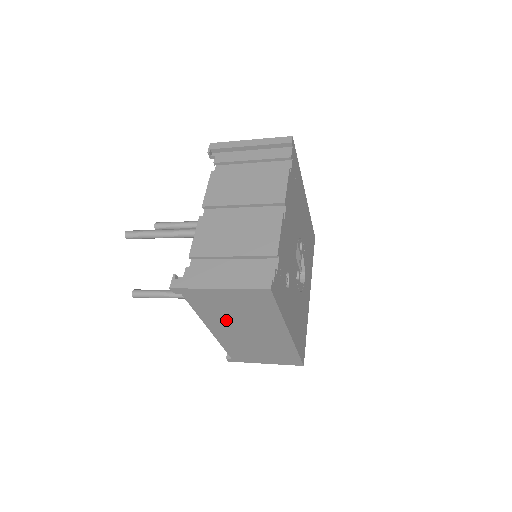
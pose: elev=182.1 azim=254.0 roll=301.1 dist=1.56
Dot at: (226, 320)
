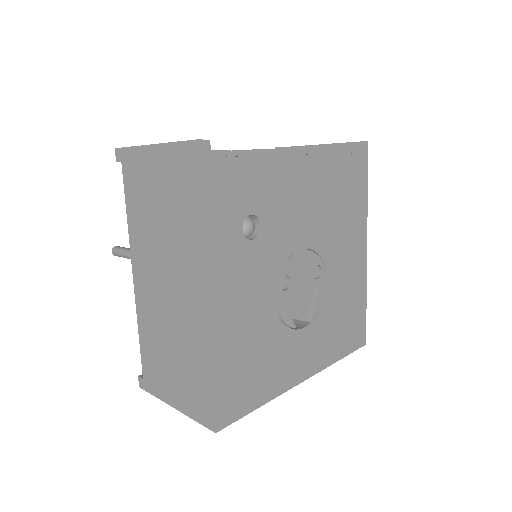
Dot at: (149, 242)
